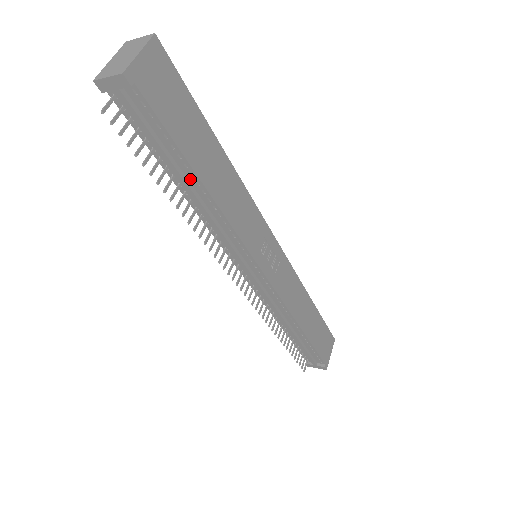
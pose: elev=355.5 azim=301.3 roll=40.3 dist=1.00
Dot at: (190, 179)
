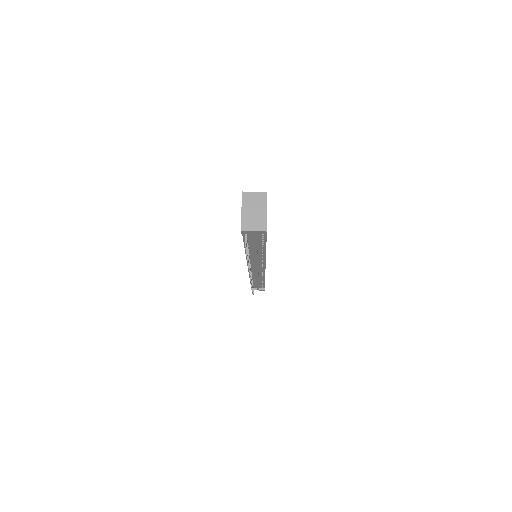
Dot at: (259, 249)
